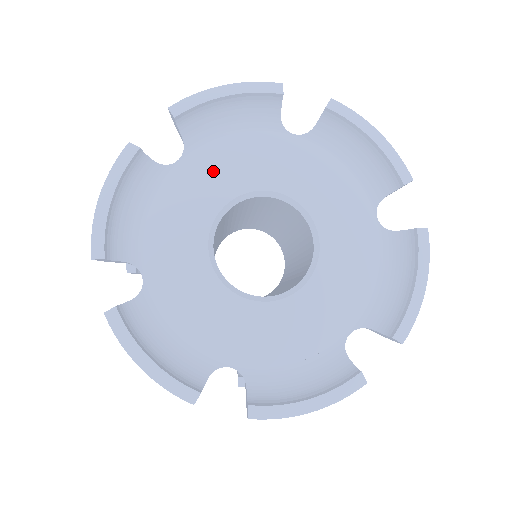
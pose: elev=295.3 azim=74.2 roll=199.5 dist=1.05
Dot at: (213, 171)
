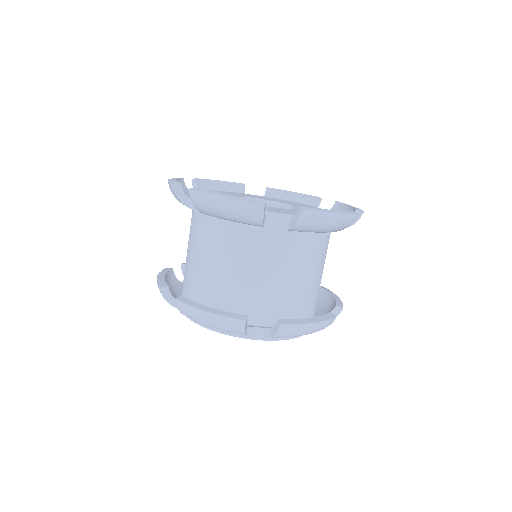
Dot at: (266, 198)
